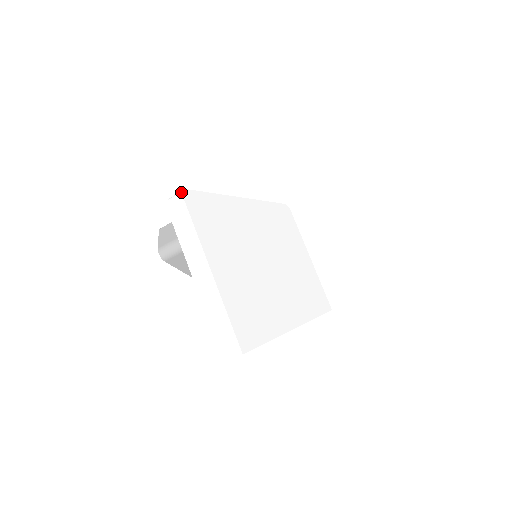
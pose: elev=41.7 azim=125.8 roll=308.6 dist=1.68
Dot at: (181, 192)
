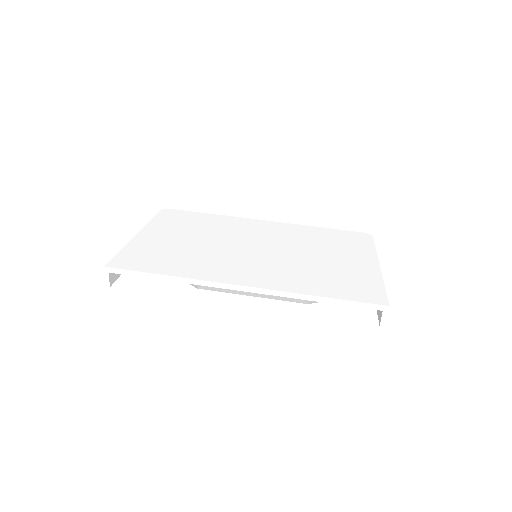
Dot at: (164, 210)
